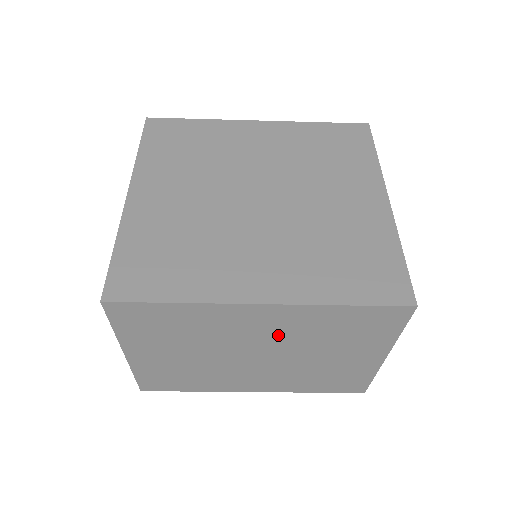
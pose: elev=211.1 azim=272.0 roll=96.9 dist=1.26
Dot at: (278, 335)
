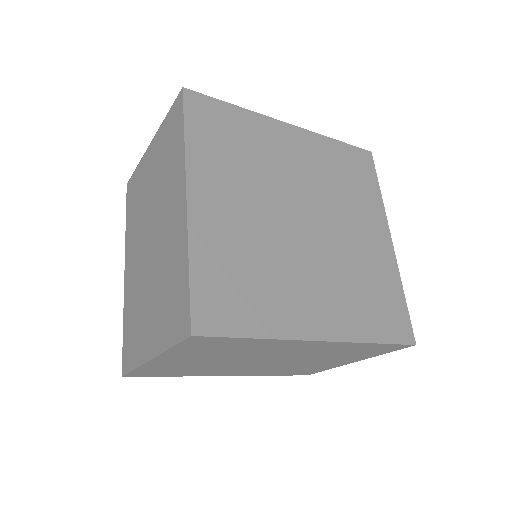
Dot at: (303, 353)
